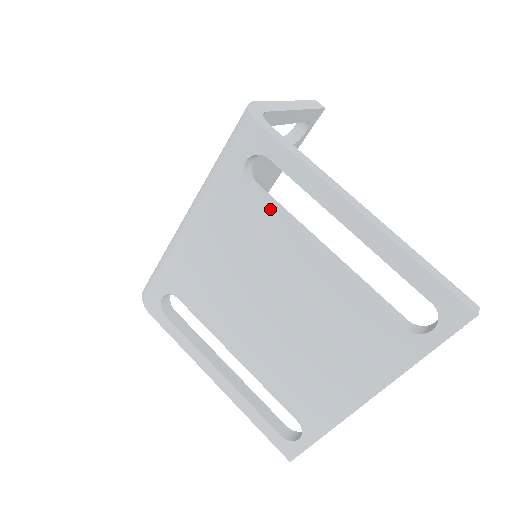
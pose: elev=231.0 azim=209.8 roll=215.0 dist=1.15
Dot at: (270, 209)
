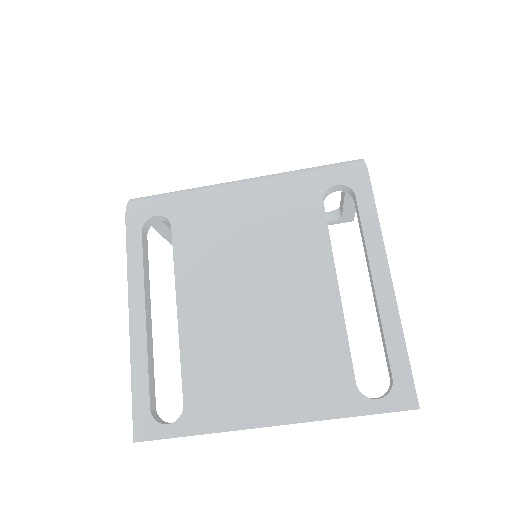
Dot at: (326, 227)
